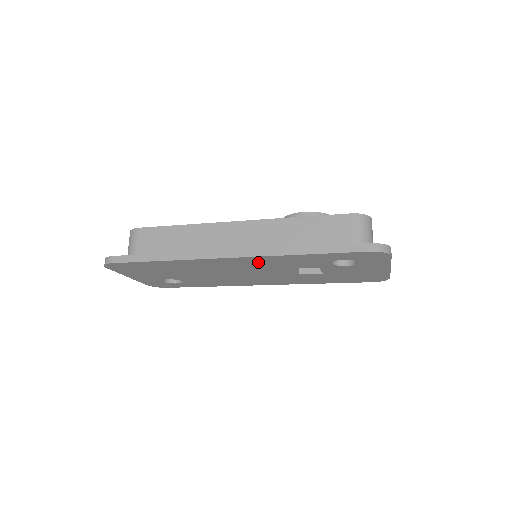
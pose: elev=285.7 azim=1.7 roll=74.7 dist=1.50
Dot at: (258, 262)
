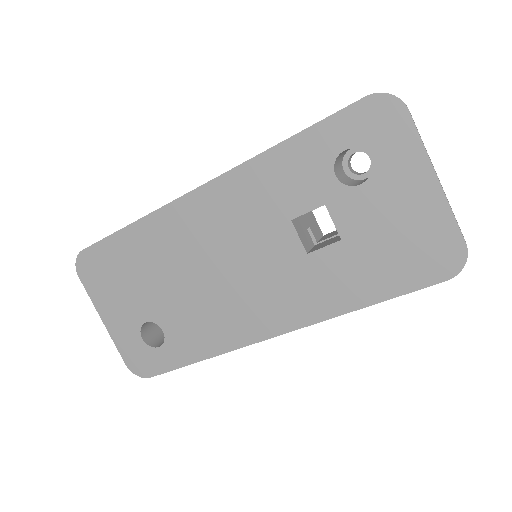
Dot at: (237, 199)
